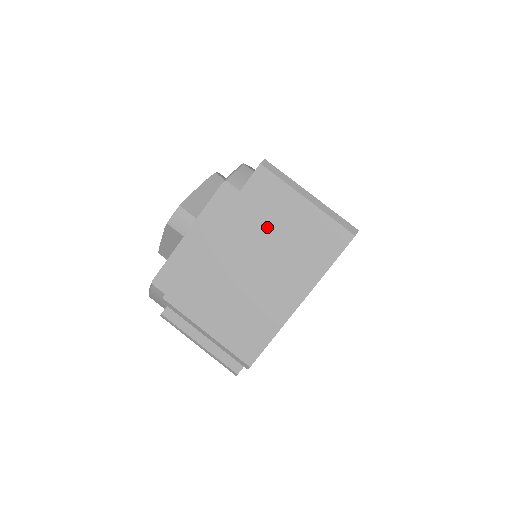
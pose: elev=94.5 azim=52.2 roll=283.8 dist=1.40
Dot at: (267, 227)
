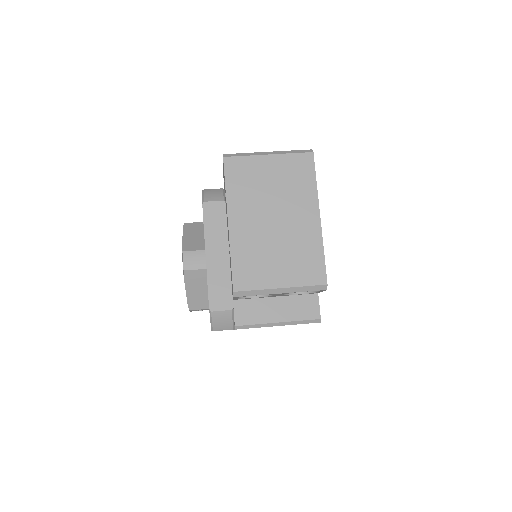
Dot at: (260, 189)
